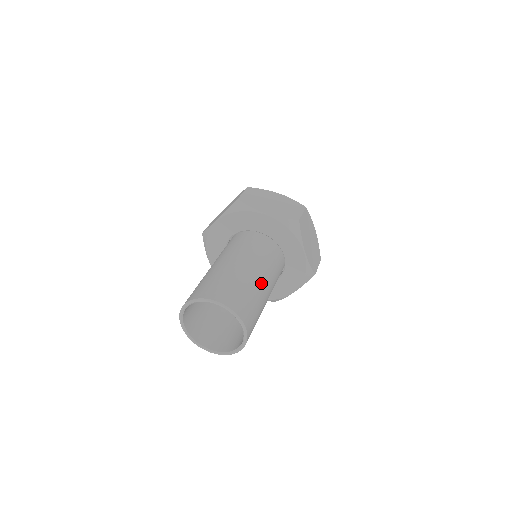
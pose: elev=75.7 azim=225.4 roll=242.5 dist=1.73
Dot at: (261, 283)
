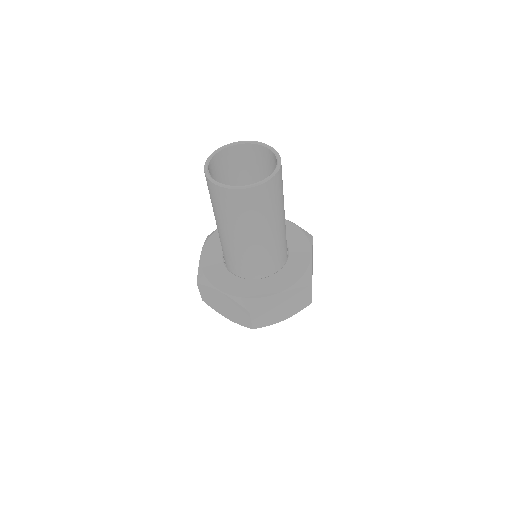
Dot at: occluded
